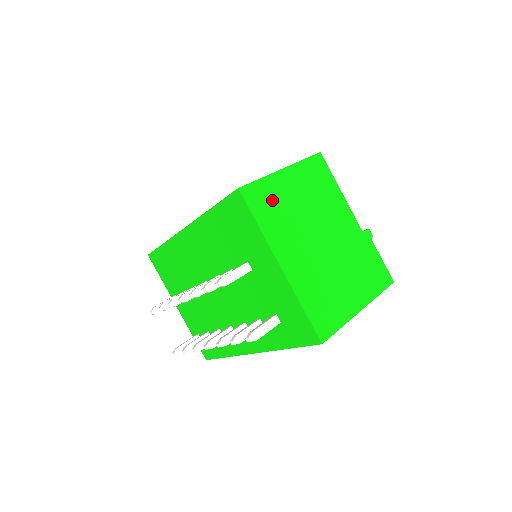
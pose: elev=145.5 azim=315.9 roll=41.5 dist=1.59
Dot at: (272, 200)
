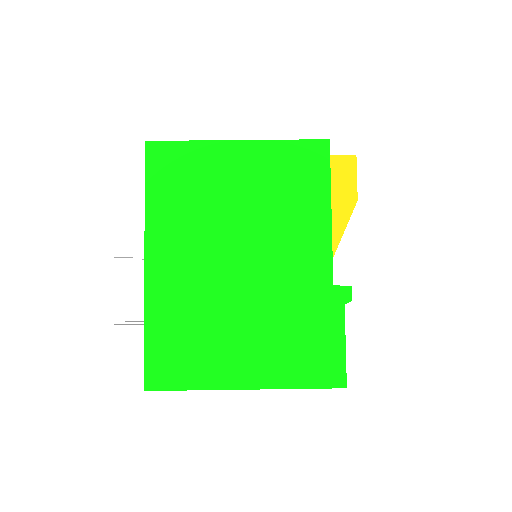
Dot at: (190, 175)
